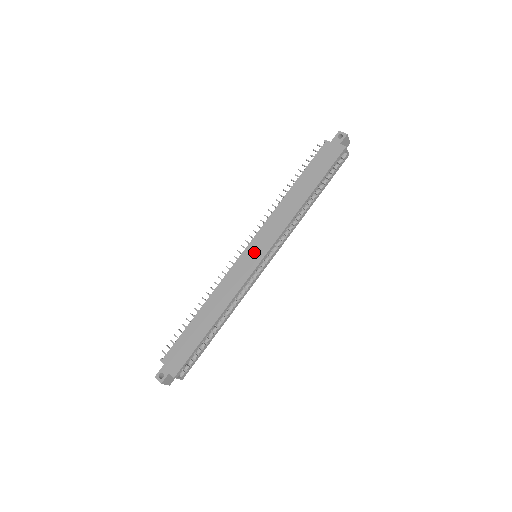
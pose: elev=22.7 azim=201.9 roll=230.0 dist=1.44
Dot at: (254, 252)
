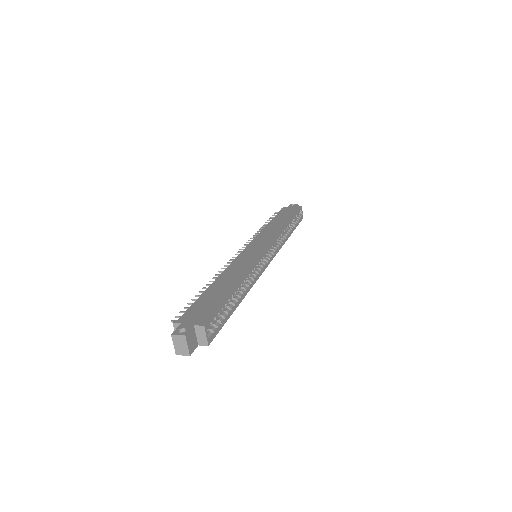
Dot at: (256, 247)
